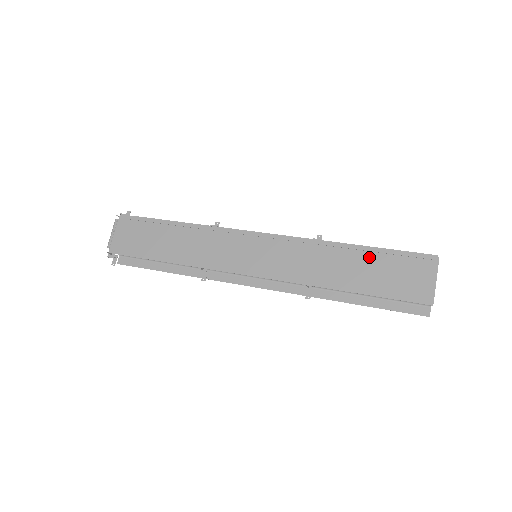
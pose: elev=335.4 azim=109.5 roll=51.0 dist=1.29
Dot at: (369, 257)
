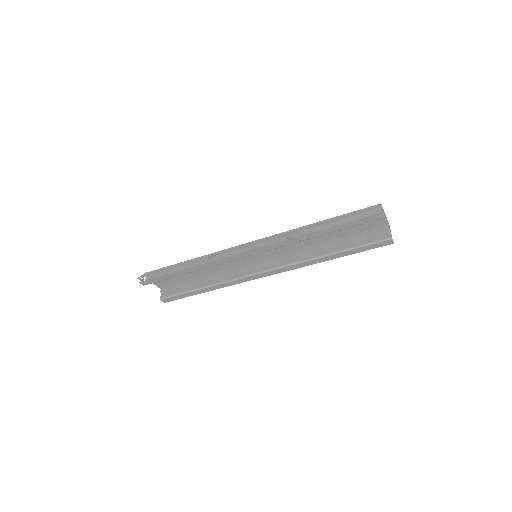
Dot at: (340, 236)
